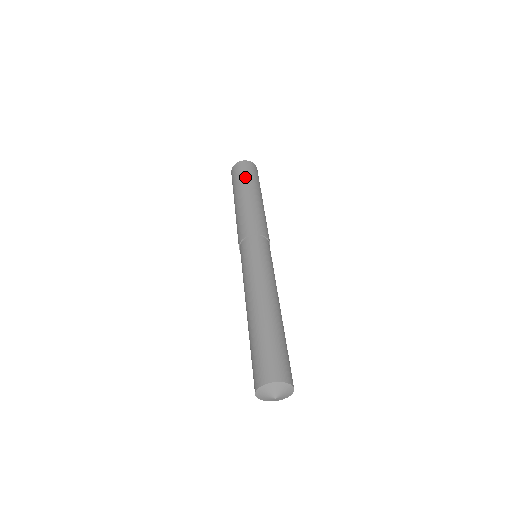
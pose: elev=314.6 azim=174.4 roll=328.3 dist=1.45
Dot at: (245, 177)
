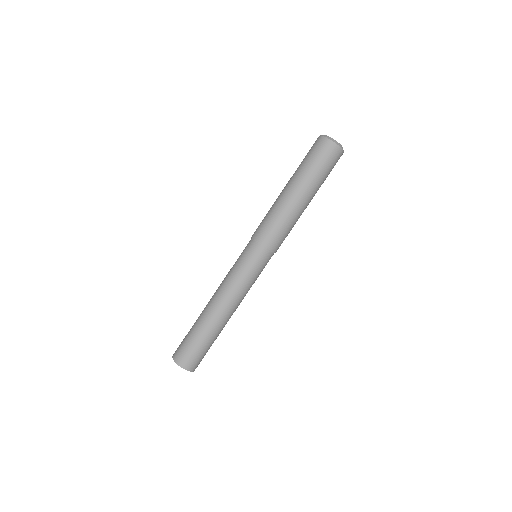
Dot at: (324, 176)
